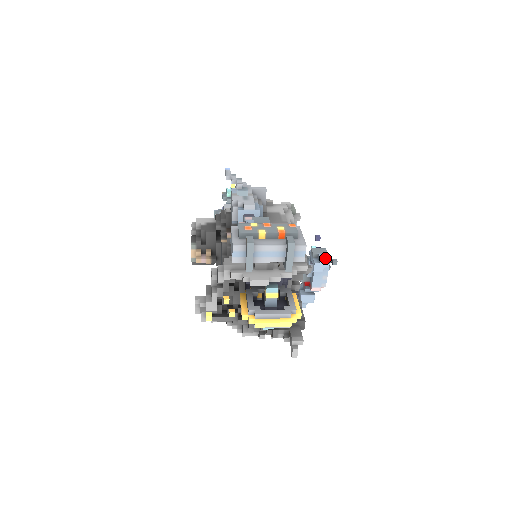
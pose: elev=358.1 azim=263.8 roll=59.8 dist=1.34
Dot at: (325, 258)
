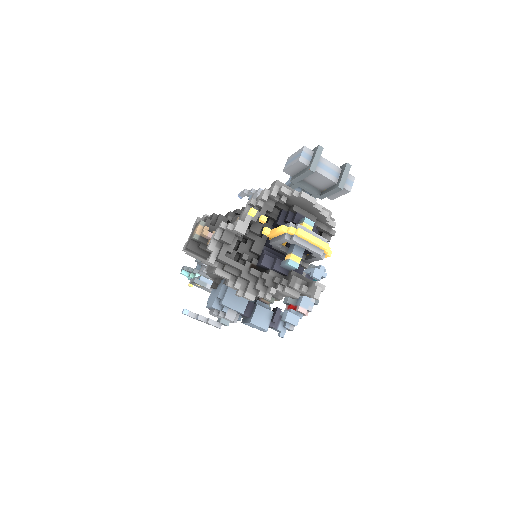
Dot at: (322, 270)
